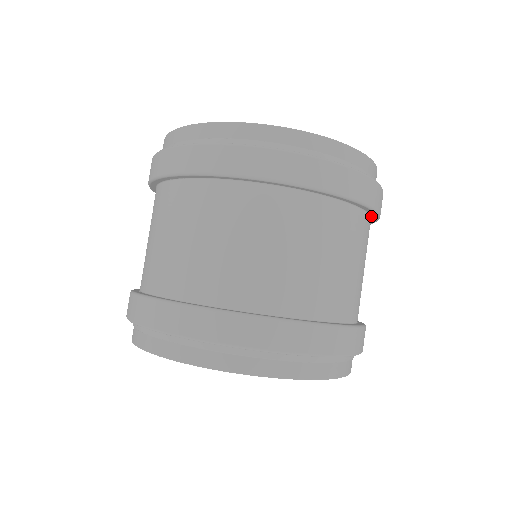
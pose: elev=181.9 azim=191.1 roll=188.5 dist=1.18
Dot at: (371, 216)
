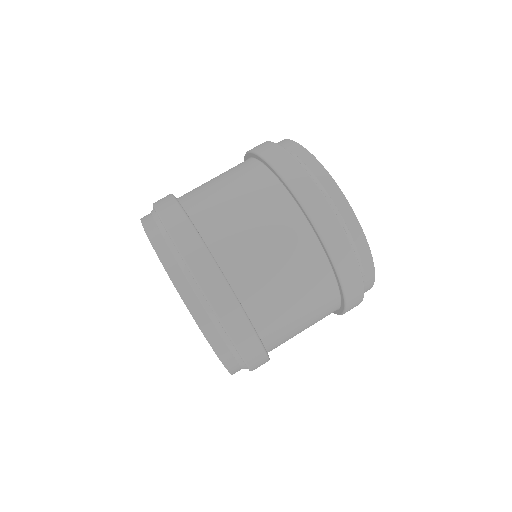
Dot at: (338, 310)
